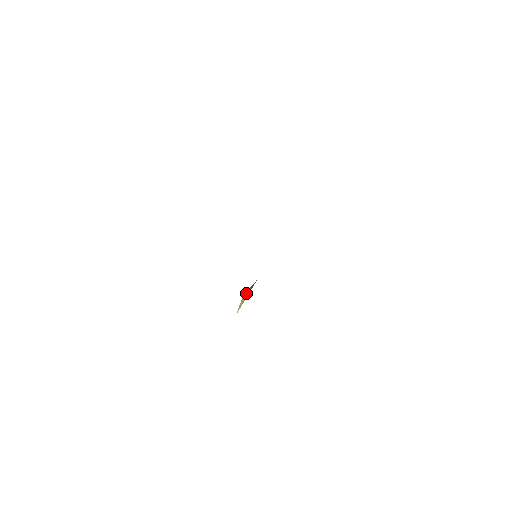
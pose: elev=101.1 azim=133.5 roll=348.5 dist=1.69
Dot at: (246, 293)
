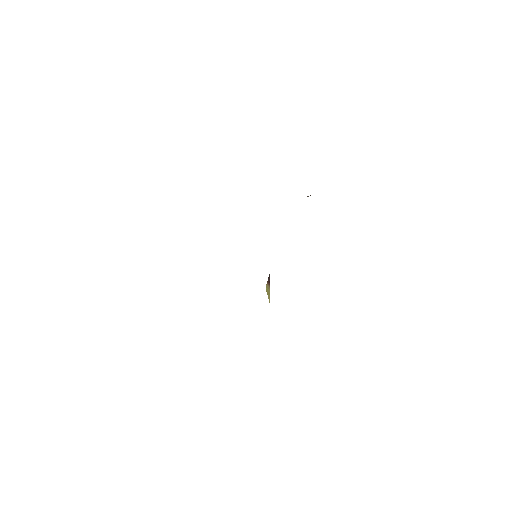
Dot at: (267, 285)
